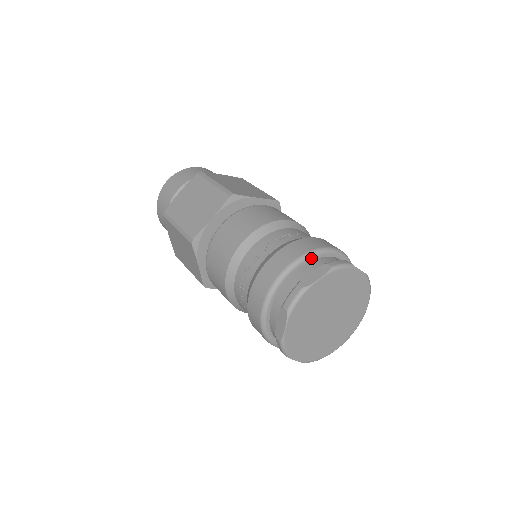
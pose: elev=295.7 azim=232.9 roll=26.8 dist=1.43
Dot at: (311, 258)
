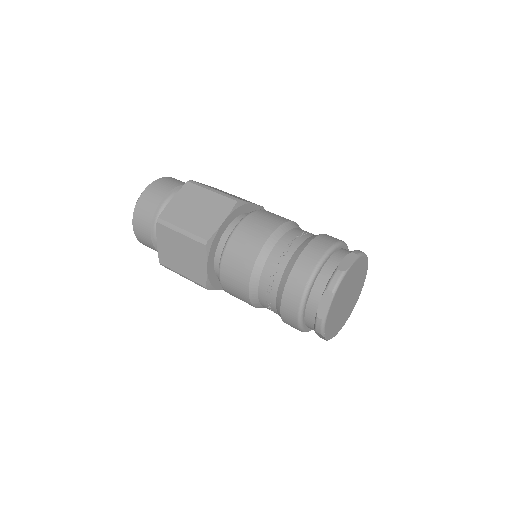
Dot at: (336, 249)
